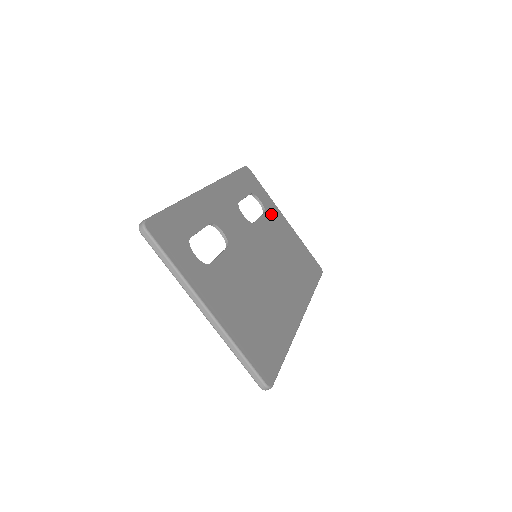
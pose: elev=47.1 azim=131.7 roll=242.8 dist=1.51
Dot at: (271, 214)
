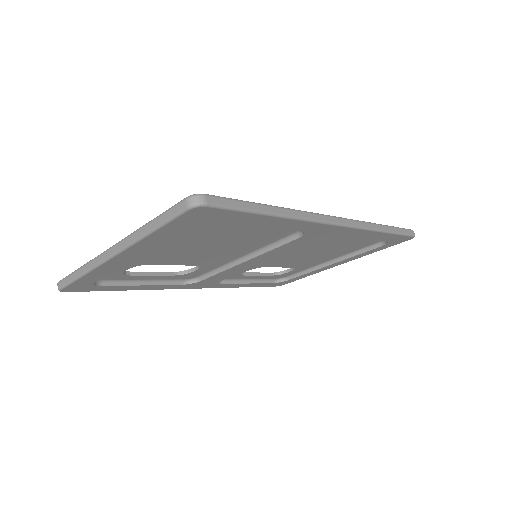
Dot at: occluded
